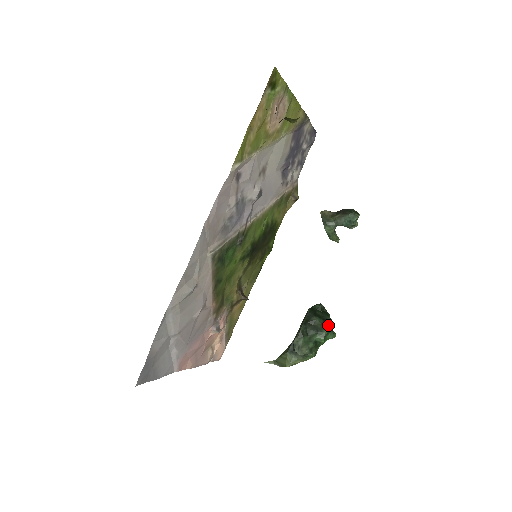
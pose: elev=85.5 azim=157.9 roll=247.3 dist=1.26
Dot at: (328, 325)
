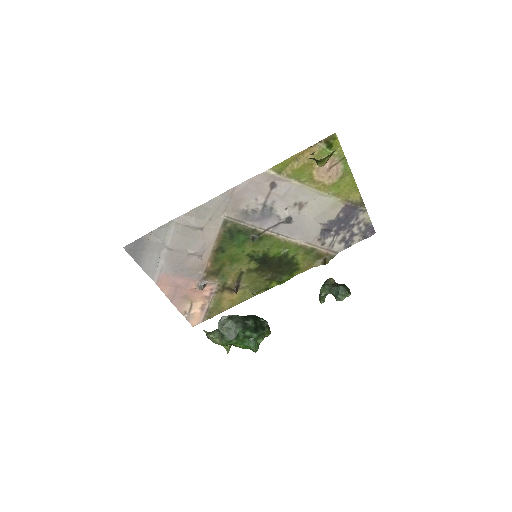
Dot at: (254, 331)
